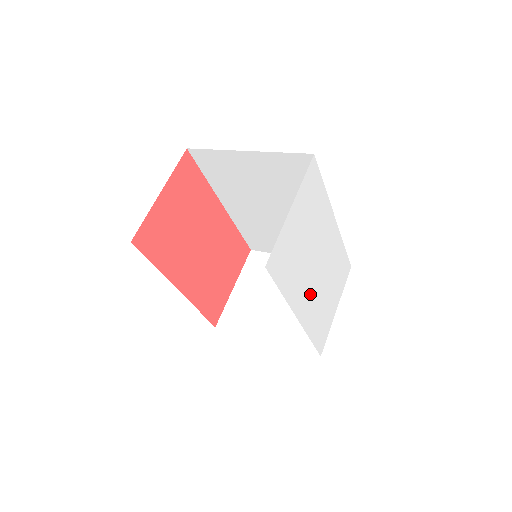
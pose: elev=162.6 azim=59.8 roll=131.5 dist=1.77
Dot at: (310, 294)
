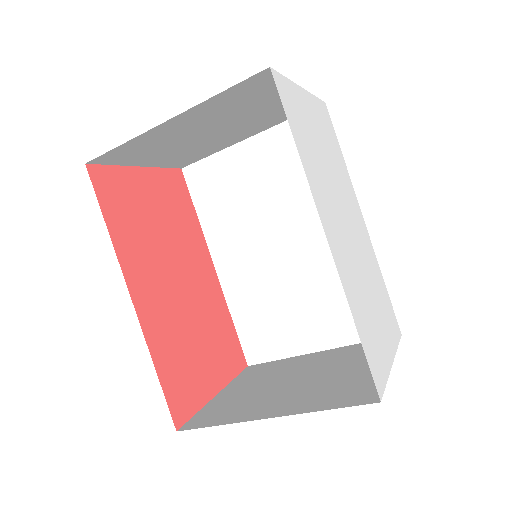
Dot at: (342, 241)
